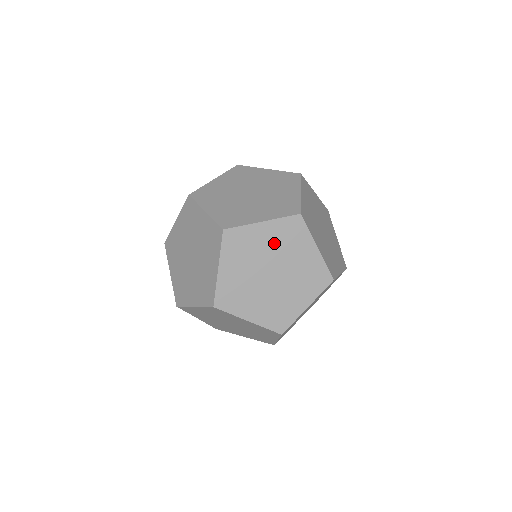
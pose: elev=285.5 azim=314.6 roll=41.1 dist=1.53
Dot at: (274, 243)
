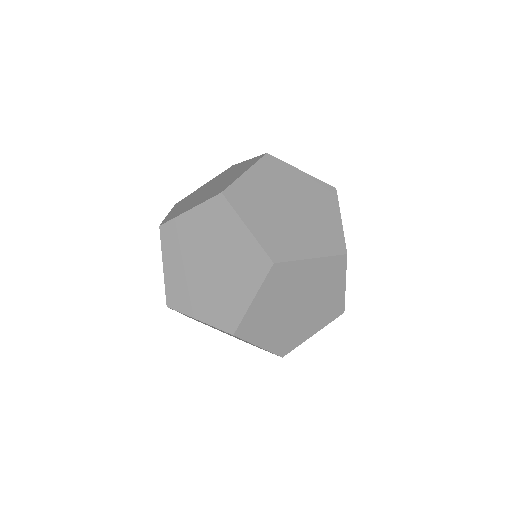
Dot at: (277, 296)
